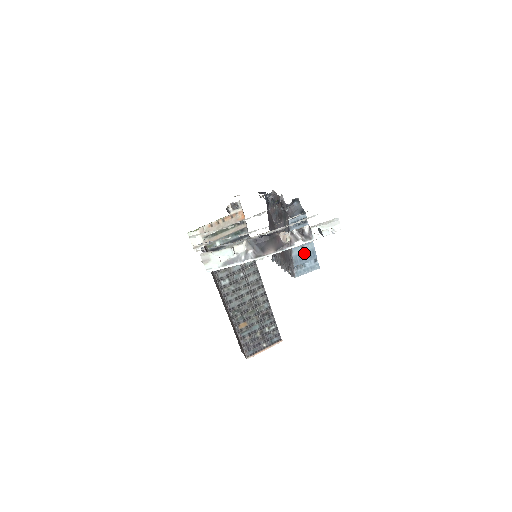
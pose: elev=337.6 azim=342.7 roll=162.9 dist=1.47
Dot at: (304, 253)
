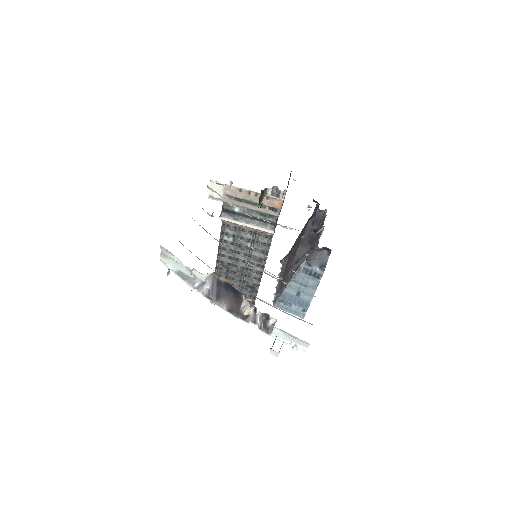
Dot at: (297, 297)
